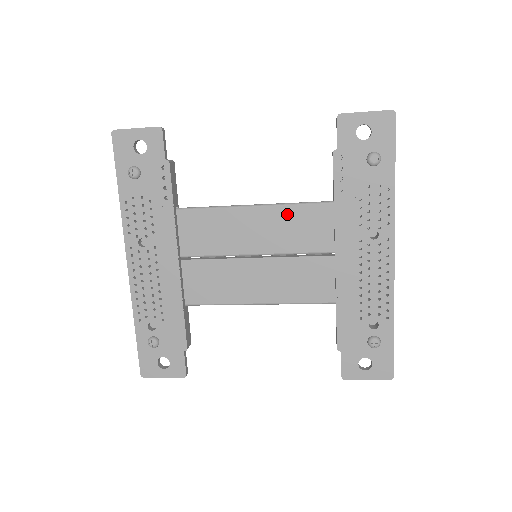
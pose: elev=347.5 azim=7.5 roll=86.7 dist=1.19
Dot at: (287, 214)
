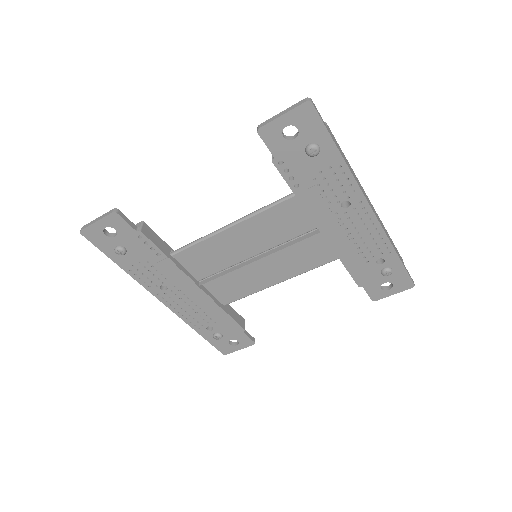
Dot at: (262, 219)
